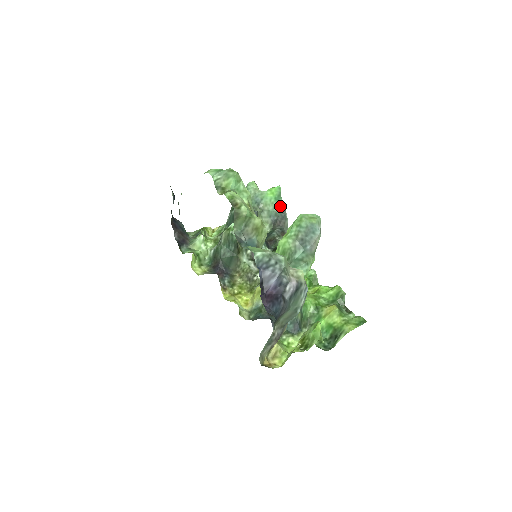
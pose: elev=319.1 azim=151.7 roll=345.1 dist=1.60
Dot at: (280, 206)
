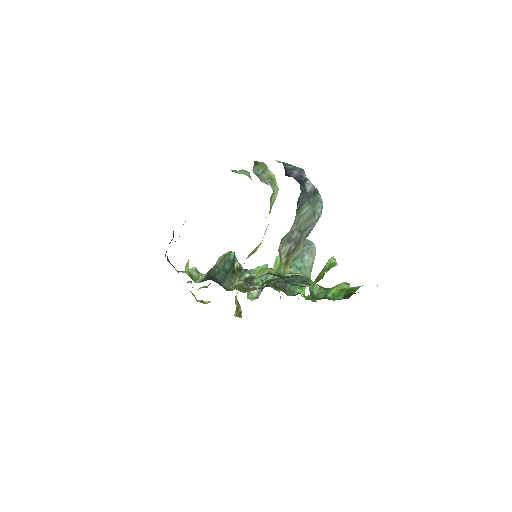
Dot at: (268, 275)
